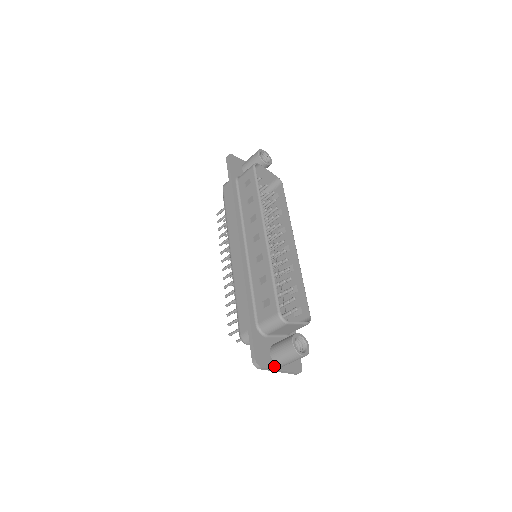
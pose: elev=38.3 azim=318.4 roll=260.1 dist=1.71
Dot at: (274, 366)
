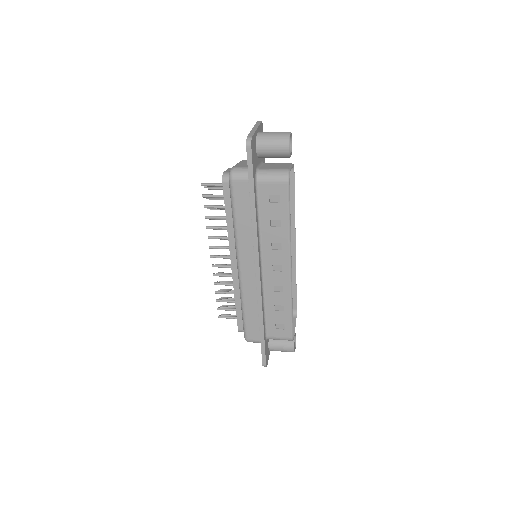
Dot at: (269, 353)
